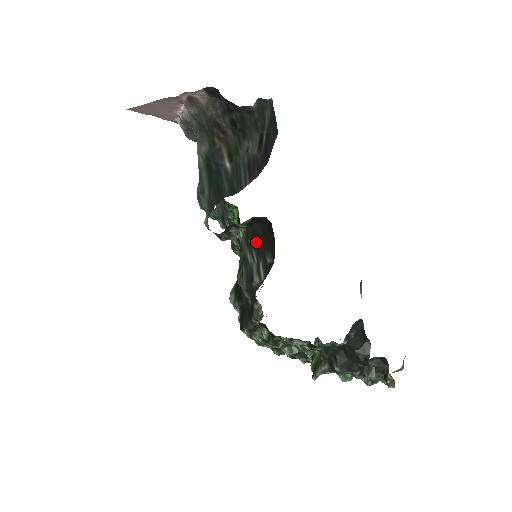
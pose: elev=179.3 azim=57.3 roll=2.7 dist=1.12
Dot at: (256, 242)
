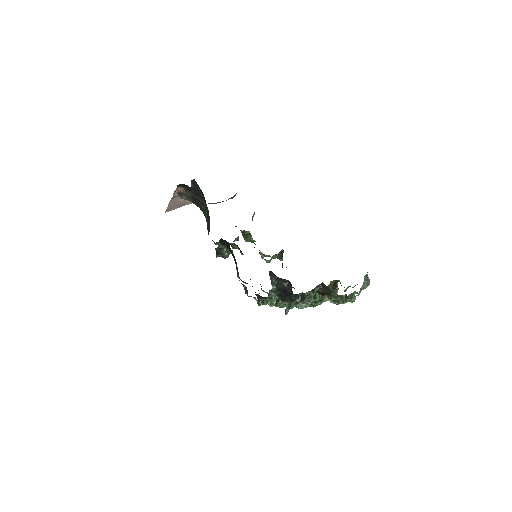
Dot at: (231, 252)
